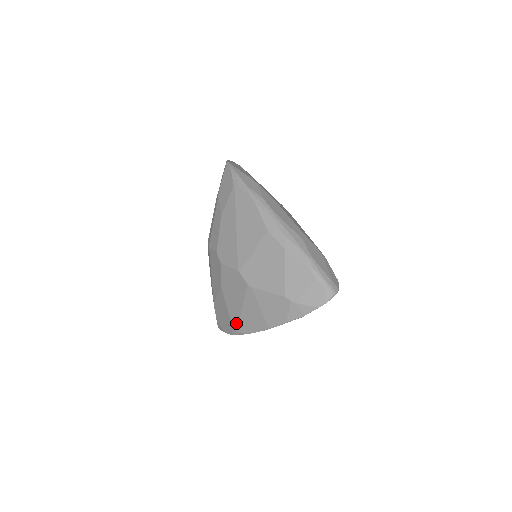
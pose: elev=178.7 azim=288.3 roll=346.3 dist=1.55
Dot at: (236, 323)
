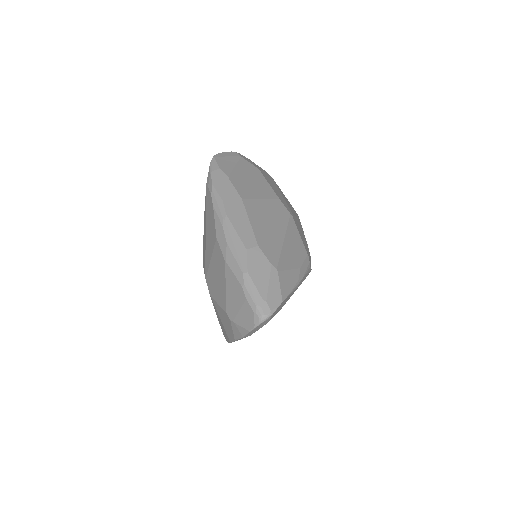
Dot at: occluded
